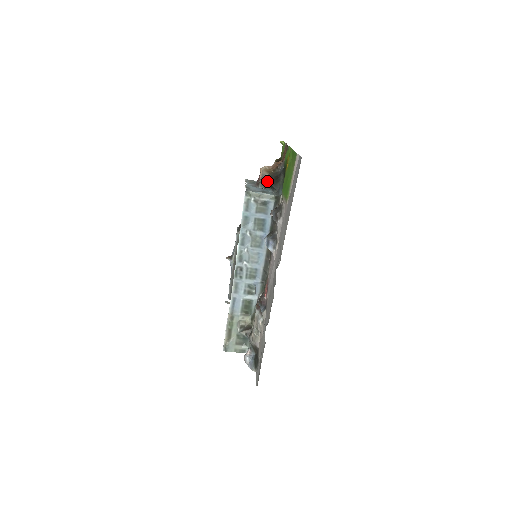
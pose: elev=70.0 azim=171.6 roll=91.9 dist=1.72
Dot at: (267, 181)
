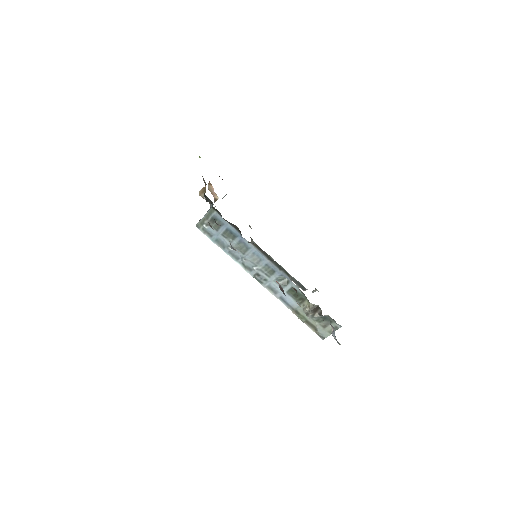
Dot at: occluded
